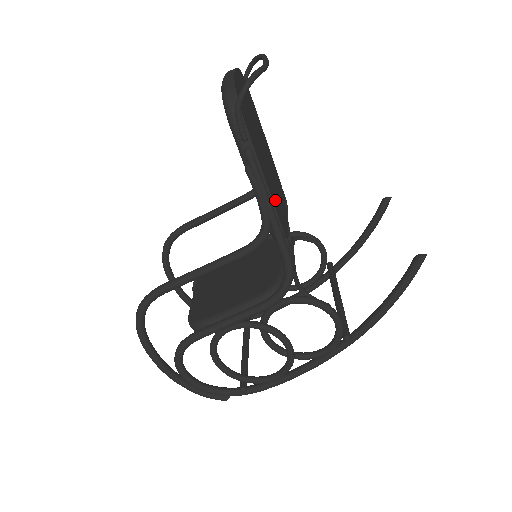
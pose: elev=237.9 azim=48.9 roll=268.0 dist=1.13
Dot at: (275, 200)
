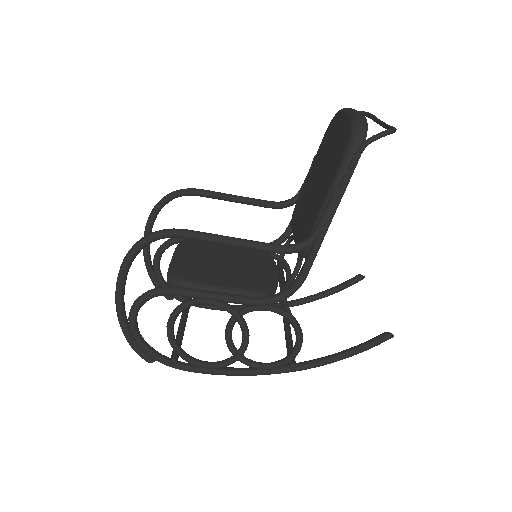
Dot at: occluded
